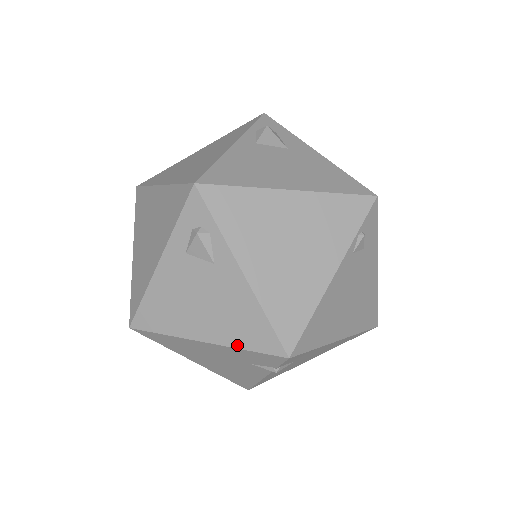
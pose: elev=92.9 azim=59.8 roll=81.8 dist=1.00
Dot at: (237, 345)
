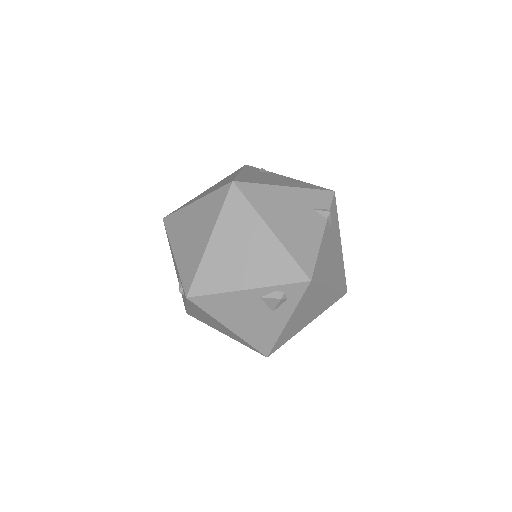
Dot at: occluded
